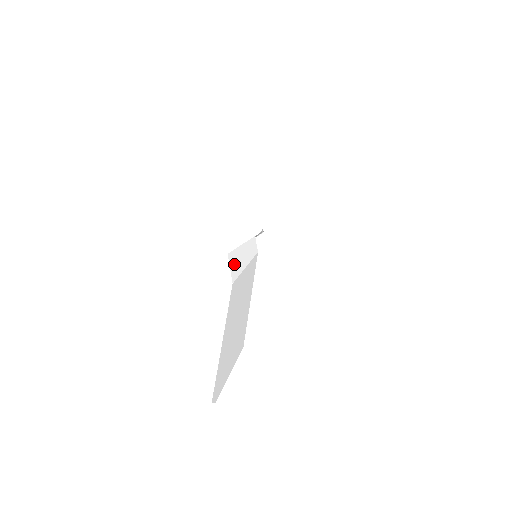
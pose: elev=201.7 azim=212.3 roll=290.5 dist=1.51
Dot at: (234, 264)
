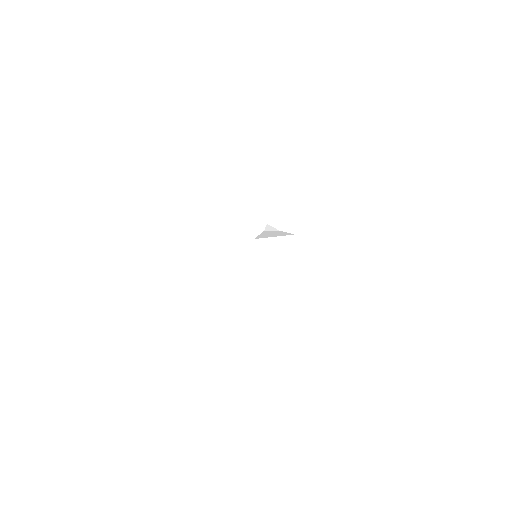
Dot at: (228, 260)
